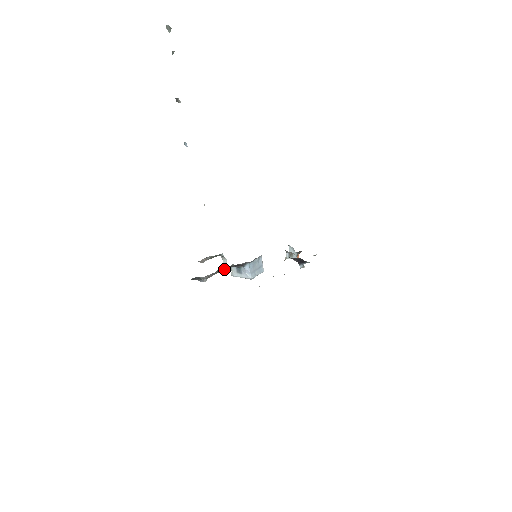
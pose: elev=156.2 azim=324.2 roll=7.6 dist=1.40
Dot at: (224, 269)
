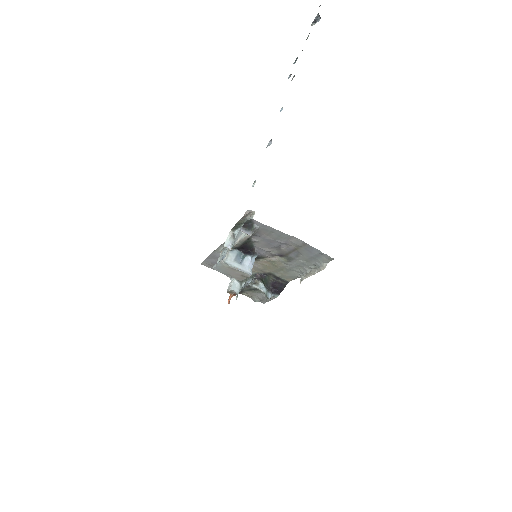
Dot at: (242, 243)
